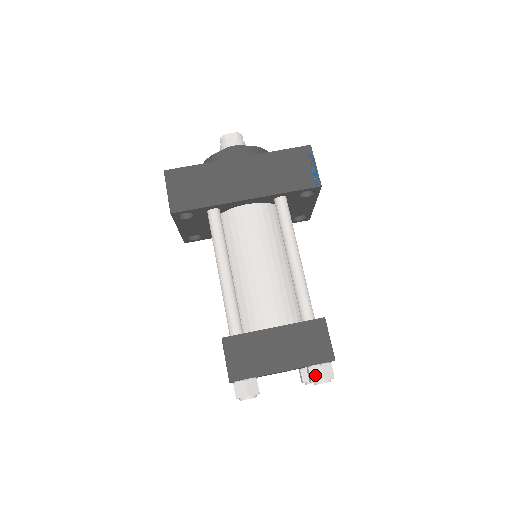
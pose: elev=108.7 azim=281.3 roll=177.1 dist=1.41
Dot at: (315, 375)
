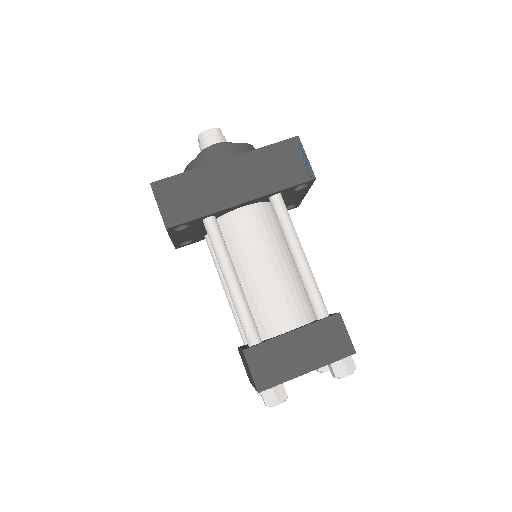
Dot at: (338, 370)
